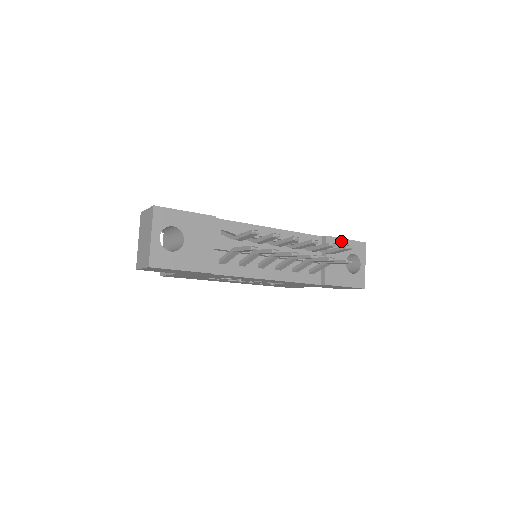
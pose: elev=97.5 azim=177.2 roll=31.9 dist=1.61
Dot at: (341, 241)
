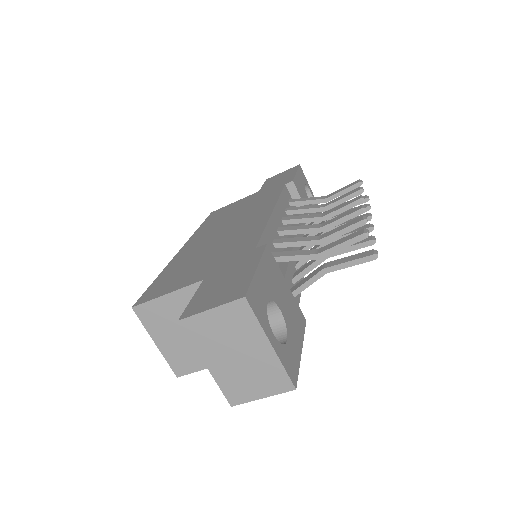
Dot at: (297, 178)
